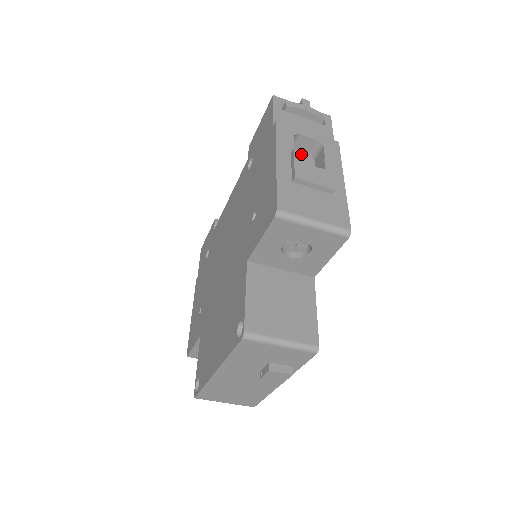
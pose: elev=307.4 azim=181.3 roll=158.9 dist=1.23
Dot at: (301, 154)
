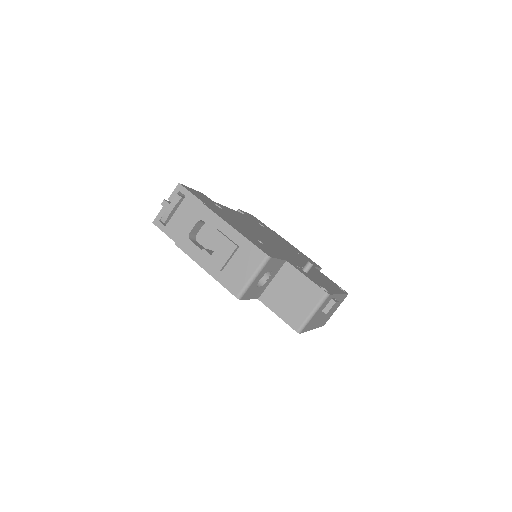
Dot at: (205, 251)
